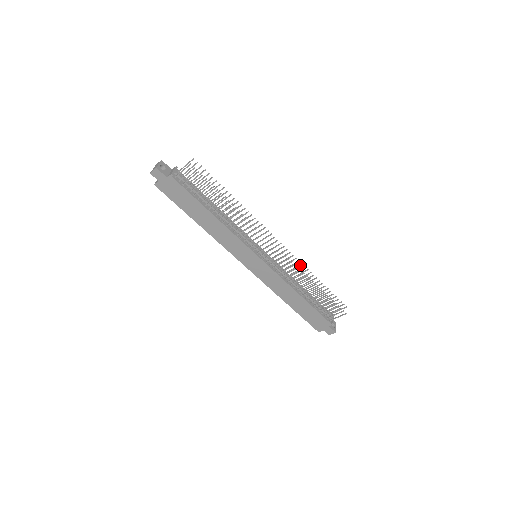
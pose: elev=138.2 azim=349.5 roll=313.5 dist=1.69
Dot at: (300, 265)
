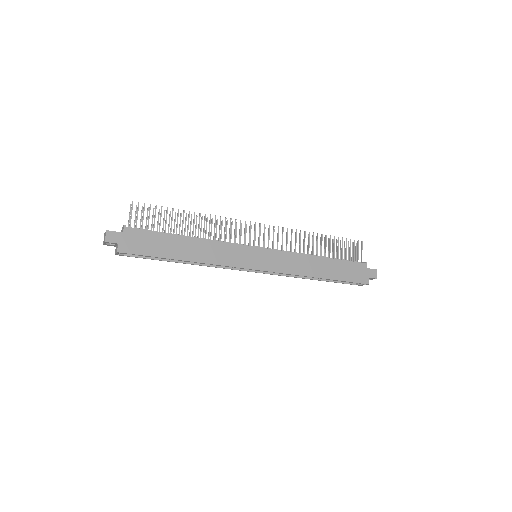
Dot at: occluded
